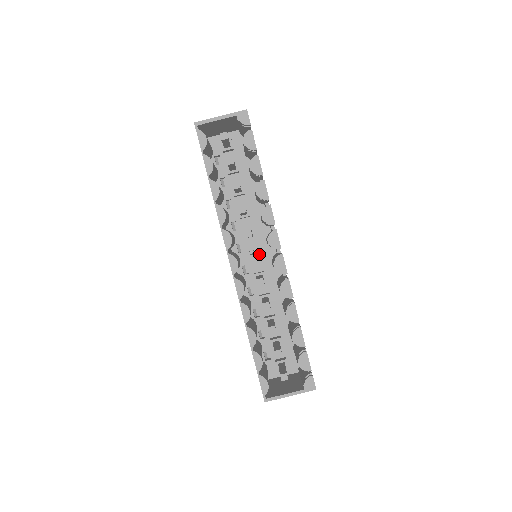
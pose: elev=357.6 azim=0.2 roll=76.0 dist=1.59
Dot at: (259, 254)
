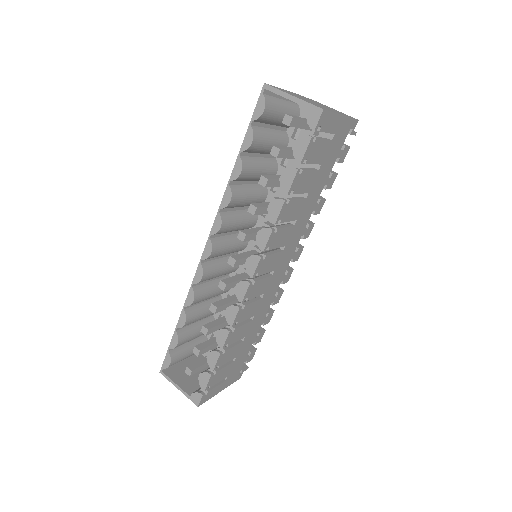
Dot at: occluded
